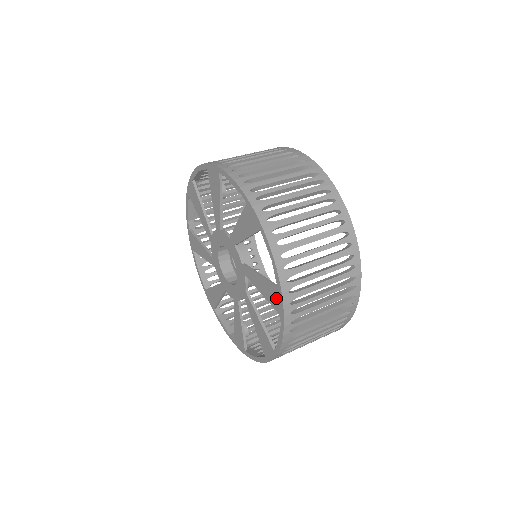
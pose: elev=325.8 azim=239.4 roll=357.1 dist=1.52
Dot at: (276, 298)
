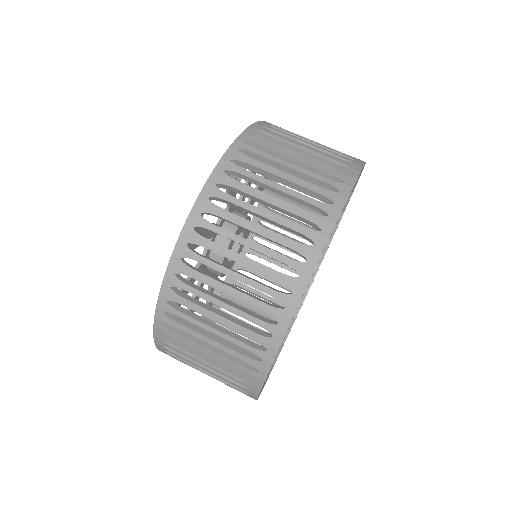
Dot at: occluded
